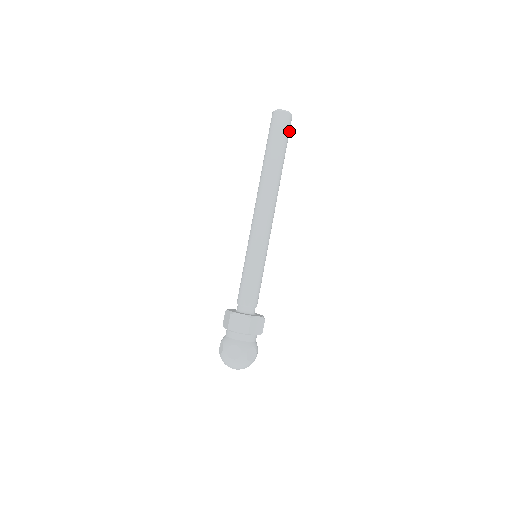
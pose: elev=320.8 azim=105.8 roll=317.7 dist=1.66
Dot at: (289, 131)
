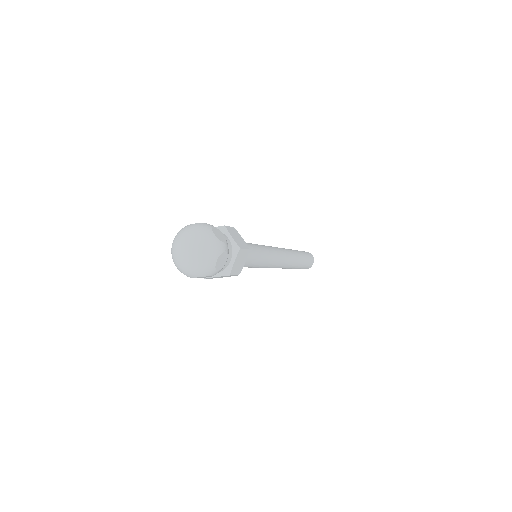
Dot at: (310, 260)
